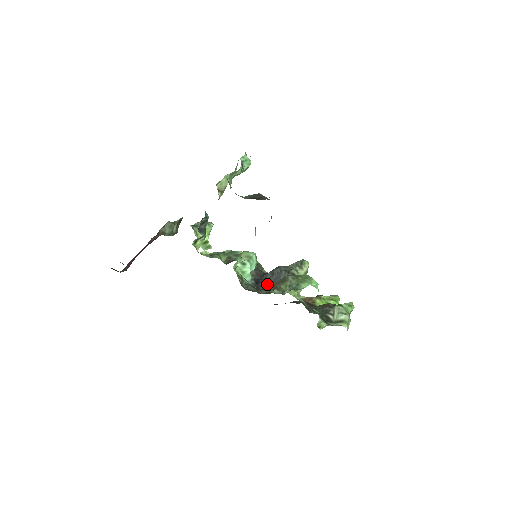
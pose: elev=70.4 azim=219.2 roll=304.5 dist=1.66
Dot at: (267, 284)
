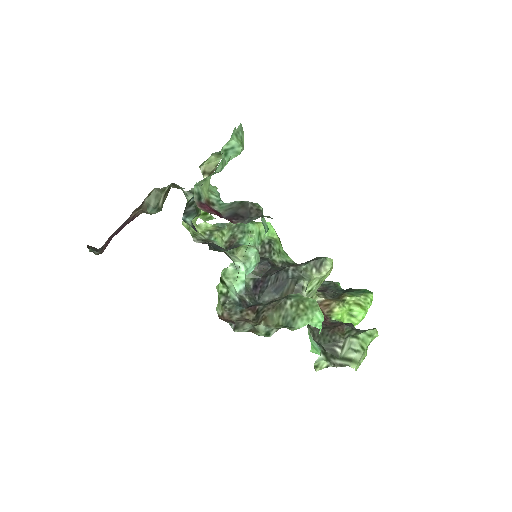
Dot at: (266, 293)
